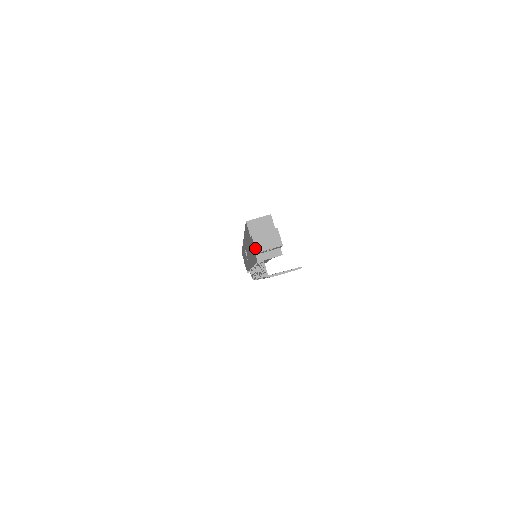
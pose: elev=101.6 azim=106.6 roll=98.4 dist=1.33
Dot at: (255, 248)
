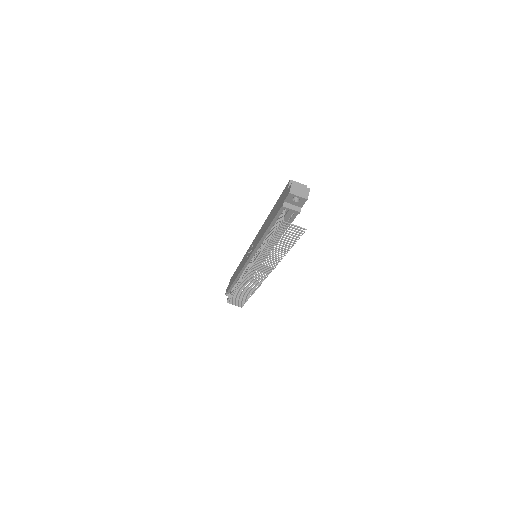
Dot at: (290, 190)
